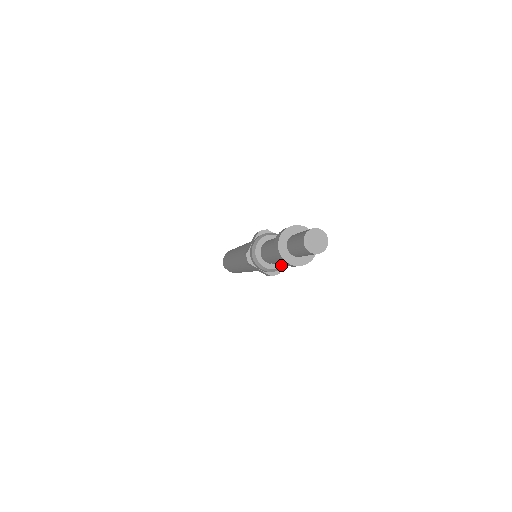
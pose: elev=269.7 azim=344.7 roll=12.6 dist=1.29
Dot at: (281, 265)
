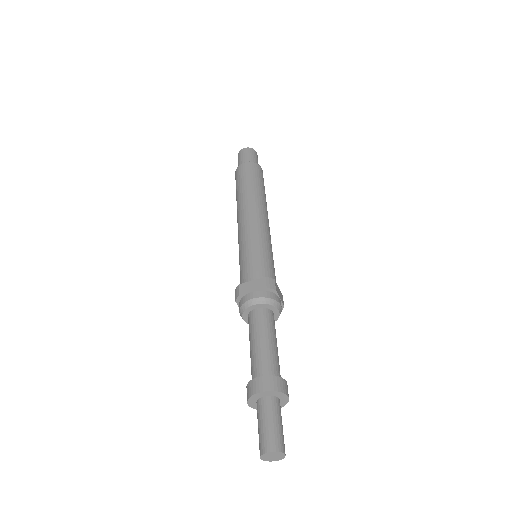
Dot at: (278, 316)
